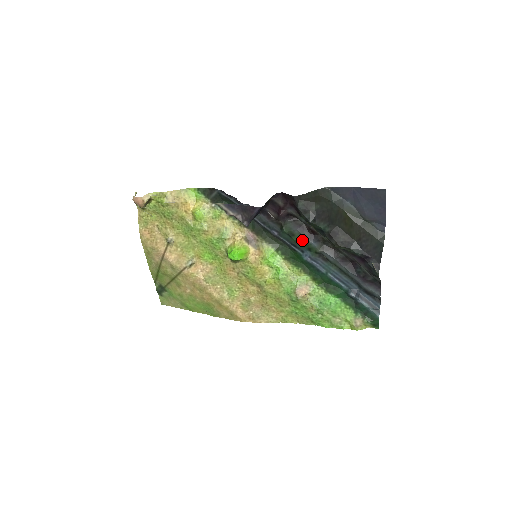
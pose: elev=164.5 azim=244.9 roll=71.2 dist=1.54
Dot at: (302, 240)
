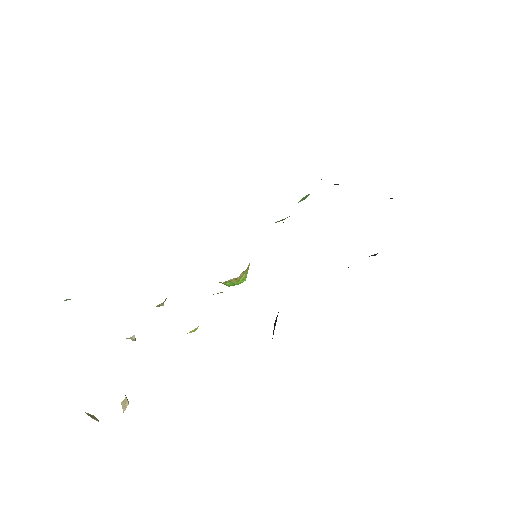
Dot at: occluded
